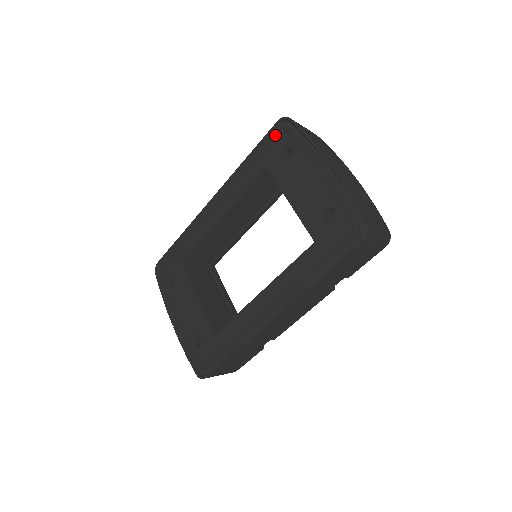
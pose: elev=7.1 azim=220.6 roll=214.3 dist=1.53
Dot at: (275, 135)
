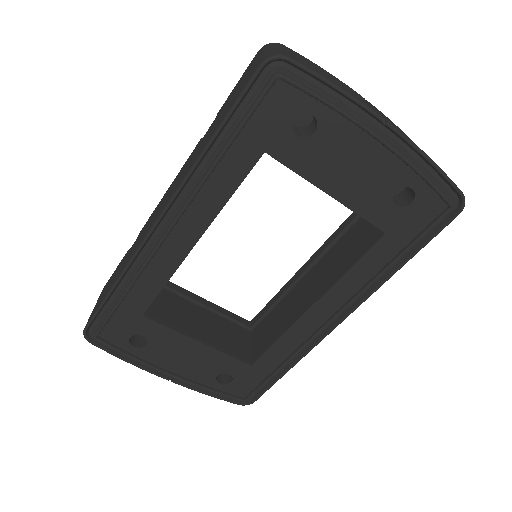
Dot at: (265, 94)
